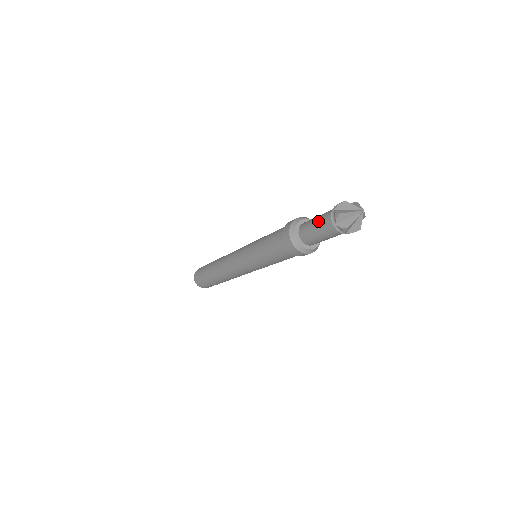
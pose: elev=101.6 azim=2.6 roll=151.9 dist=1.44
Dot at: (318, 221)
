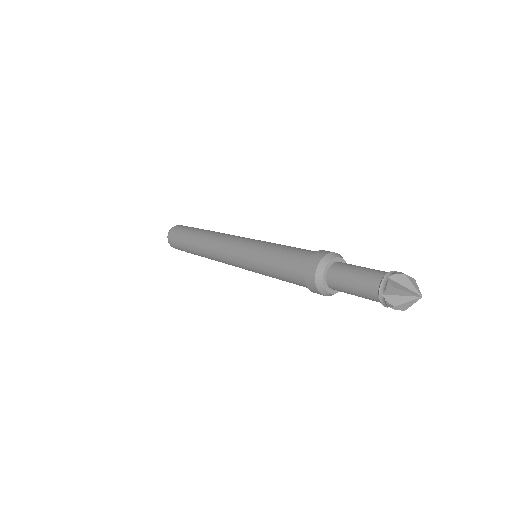
Dot at: (369, 268)
